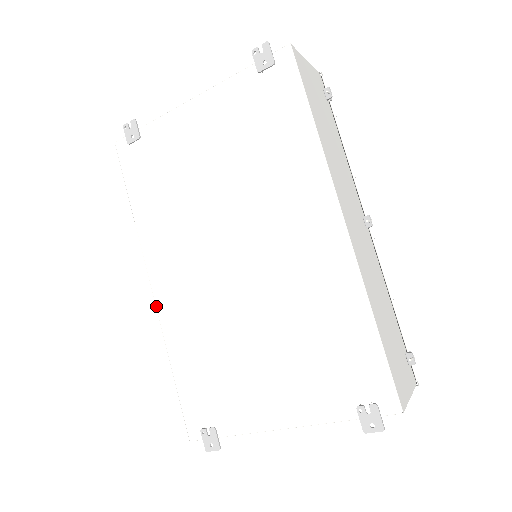
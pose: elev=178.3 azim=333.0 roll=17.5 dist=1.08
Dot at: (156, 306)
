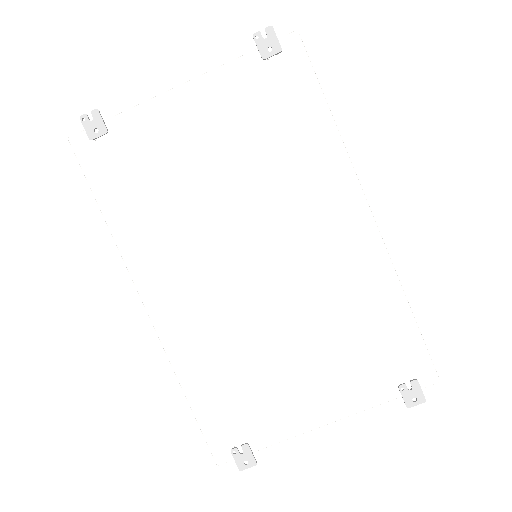
Dot at: (155, 329)
